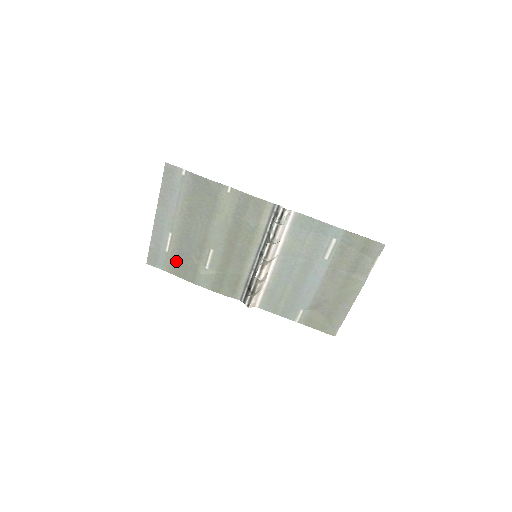
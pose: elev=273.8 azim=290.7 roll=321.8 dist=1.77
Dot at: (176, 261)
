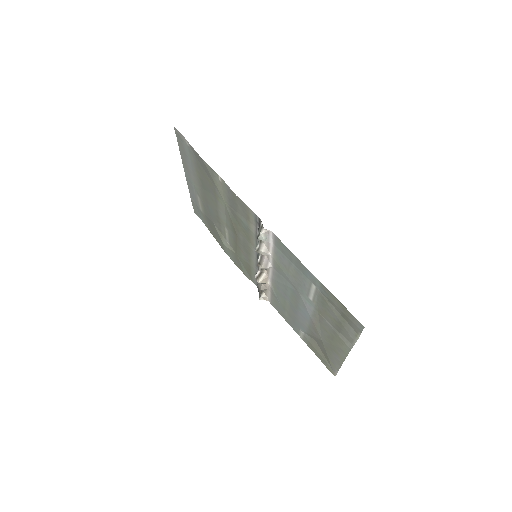
Dot at: (208, 222)
